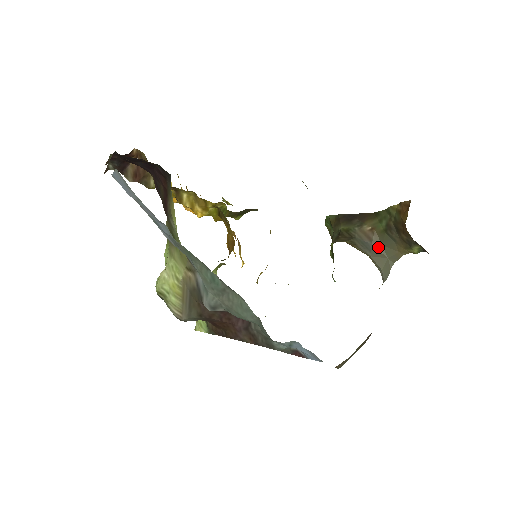
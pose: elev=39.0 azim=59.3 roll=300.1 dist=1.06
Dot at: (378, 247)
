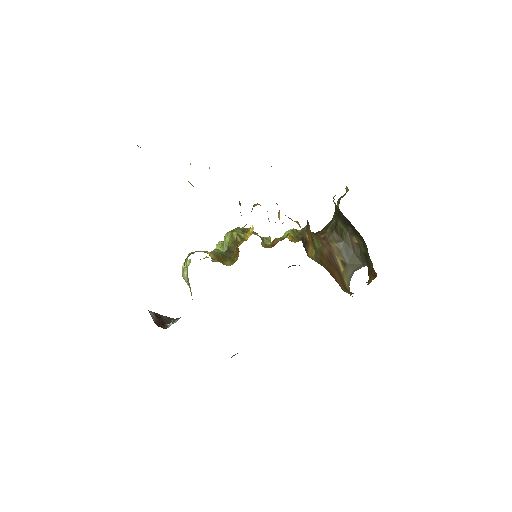
Dot at: (357, 256)
